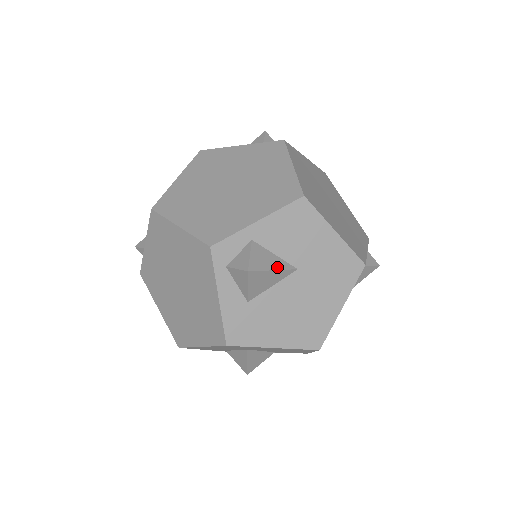
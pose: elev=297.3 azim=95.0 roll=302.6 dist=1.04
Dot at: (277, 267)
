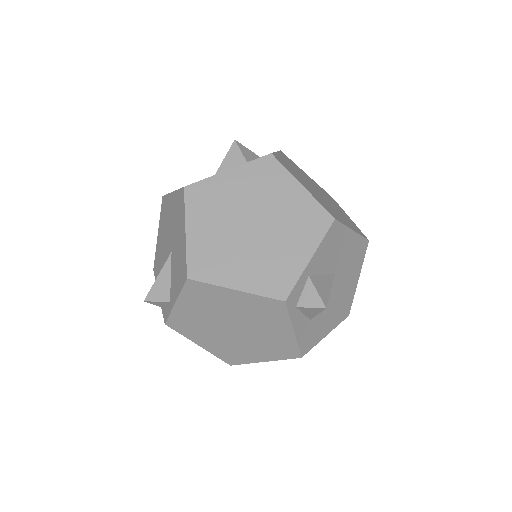
Dot at: (330, 285)
